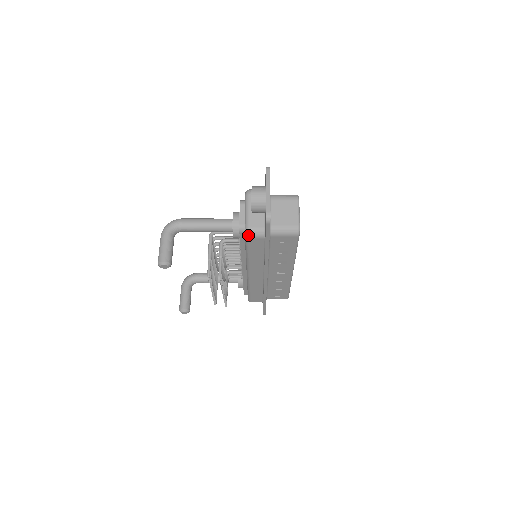
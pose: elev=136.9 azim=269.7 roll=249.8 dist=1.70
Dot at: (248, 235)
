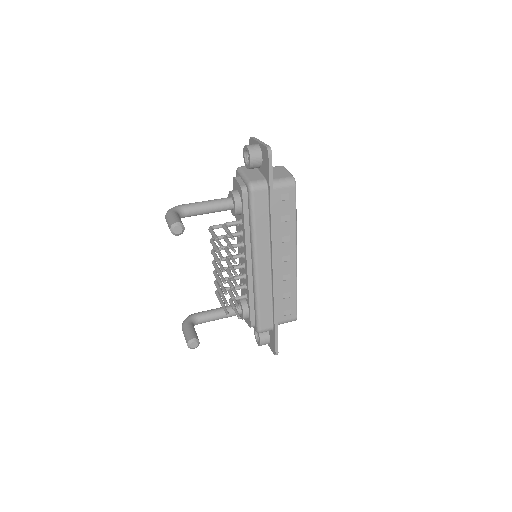
Dot at: (252, 187)
